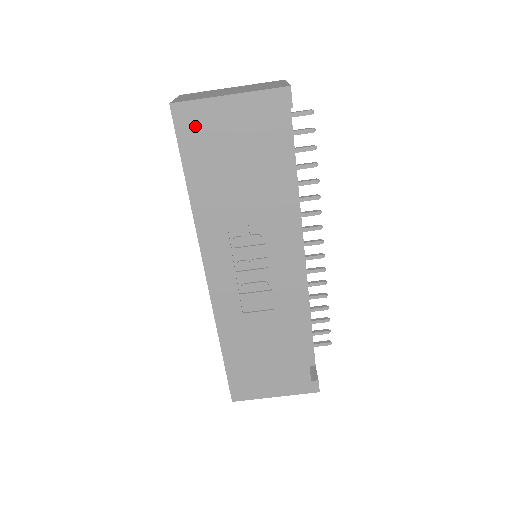
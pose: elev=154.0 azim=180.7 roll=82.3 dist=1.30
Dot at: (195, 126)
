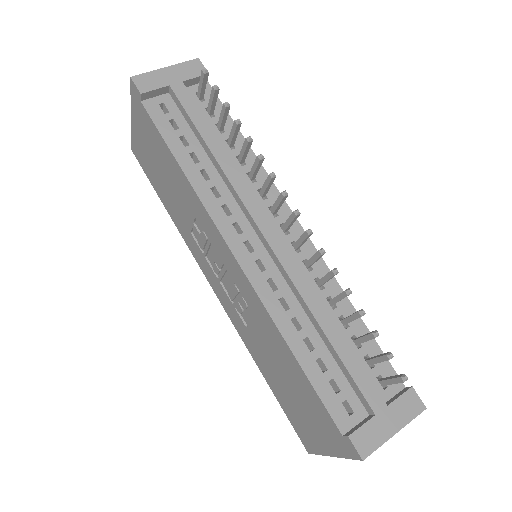
Dot at: (141, 156)
